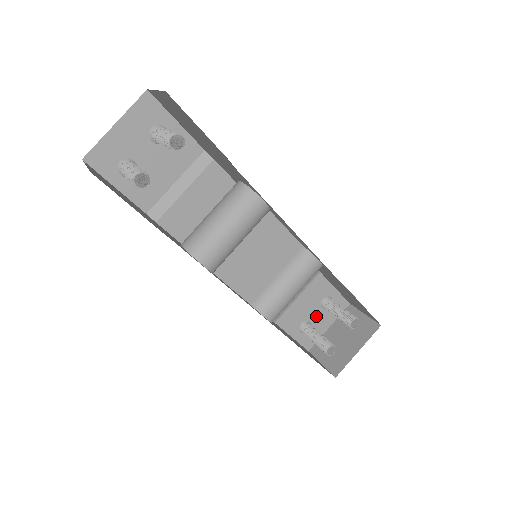
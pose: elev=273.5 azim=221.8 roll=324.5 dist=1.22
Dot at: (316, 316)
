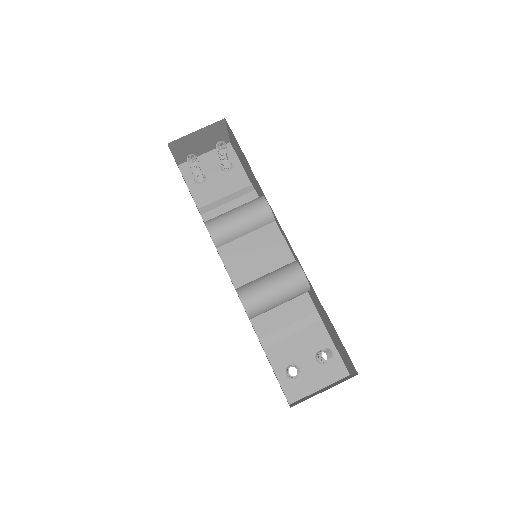
Dot at: (308, 367)
